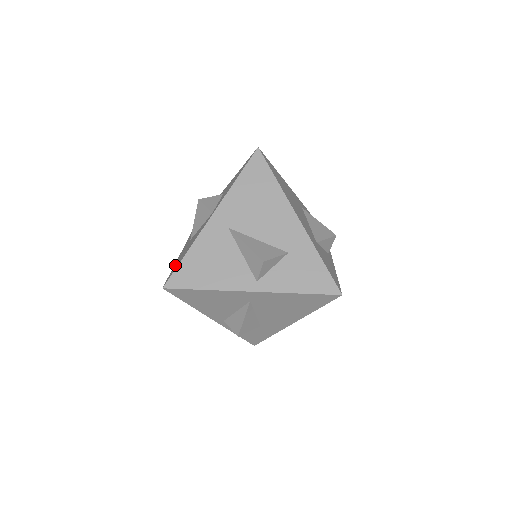
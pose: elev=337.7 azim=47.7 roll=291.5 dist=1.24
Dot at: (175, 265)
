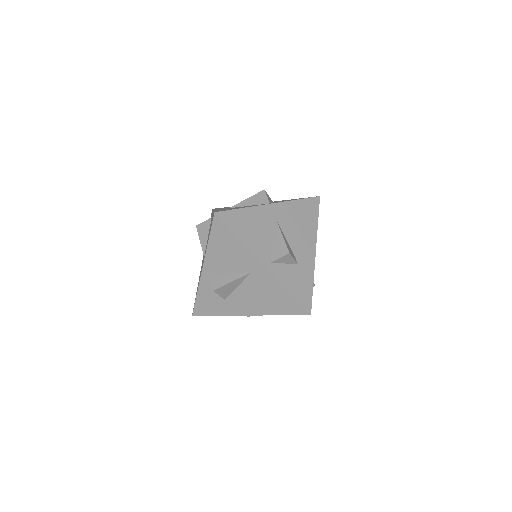
Dot at: (221, 210)
